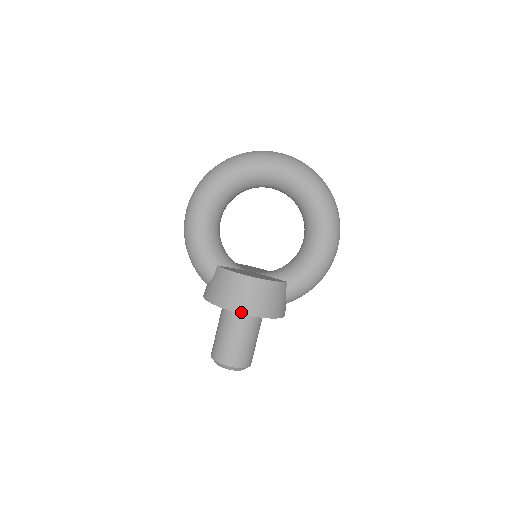
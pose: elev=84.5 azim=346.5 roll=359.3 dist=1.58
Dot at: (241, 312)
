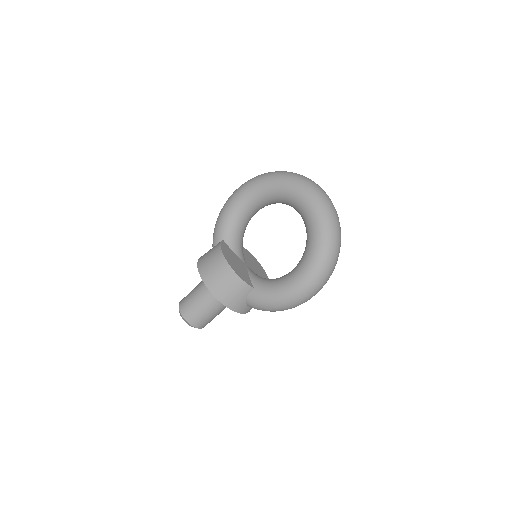
Dot at: (203, 279)
